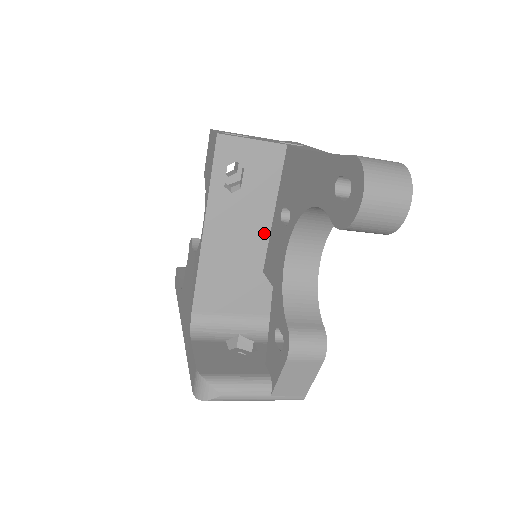
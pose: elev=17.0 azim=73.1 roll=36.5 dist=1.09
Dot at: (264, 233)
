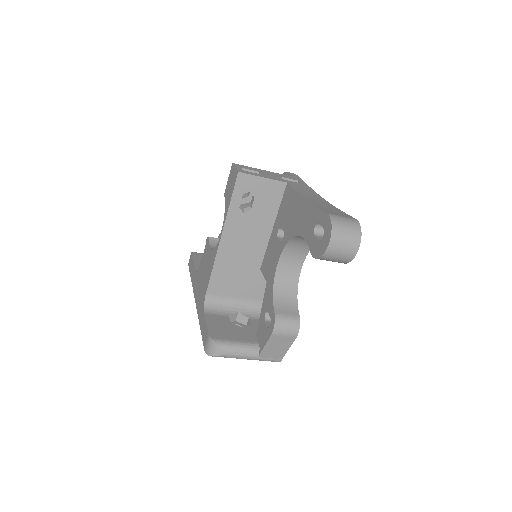
Dot at: (264, 242)
